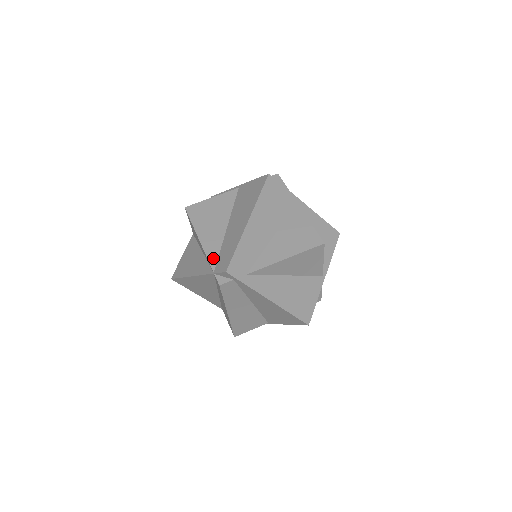
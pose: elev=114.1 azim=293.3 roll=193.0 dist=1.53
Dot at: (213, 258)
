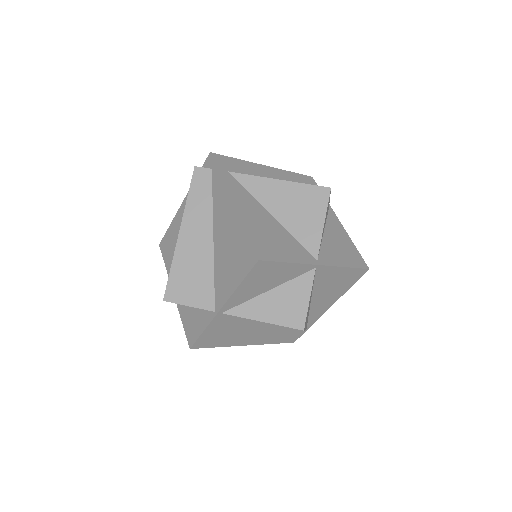
Dot at: occluded
